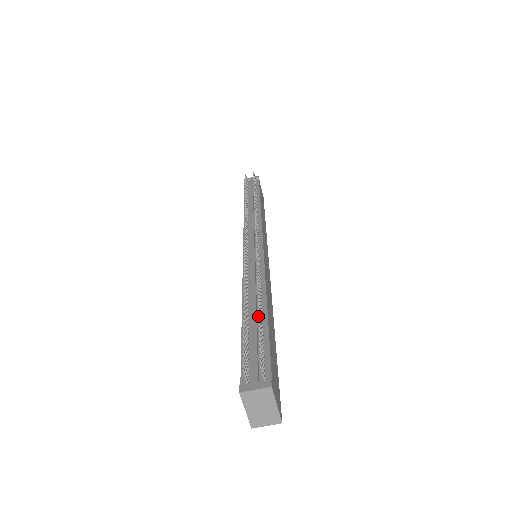
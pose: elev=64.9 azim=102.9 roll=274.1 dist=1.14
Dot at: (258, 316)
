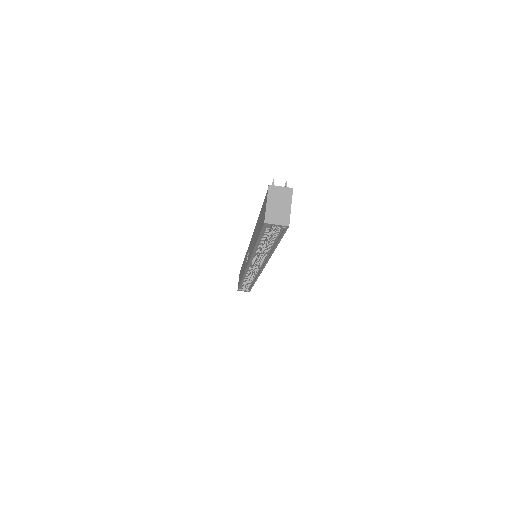
Dot at: occluded
